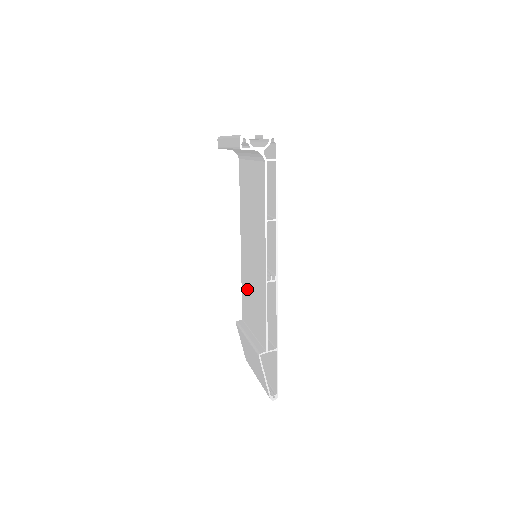
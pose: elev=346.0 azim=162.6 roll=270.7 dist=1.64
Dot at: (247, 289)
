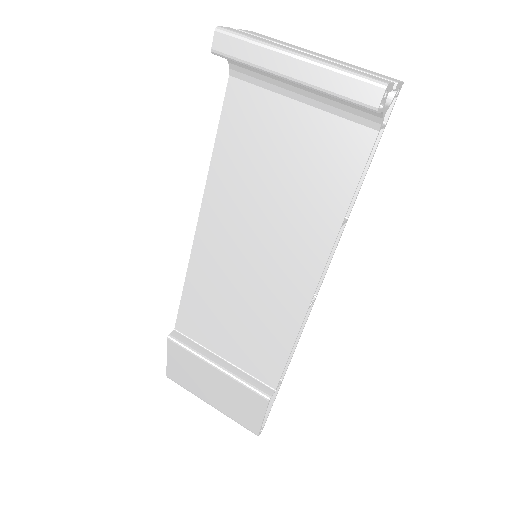
Dot at: (213, 297)
